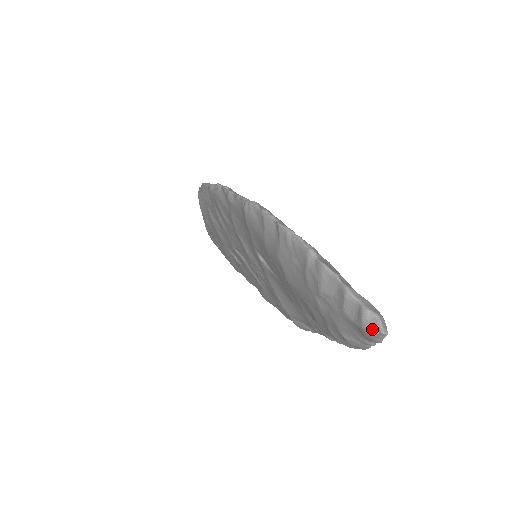
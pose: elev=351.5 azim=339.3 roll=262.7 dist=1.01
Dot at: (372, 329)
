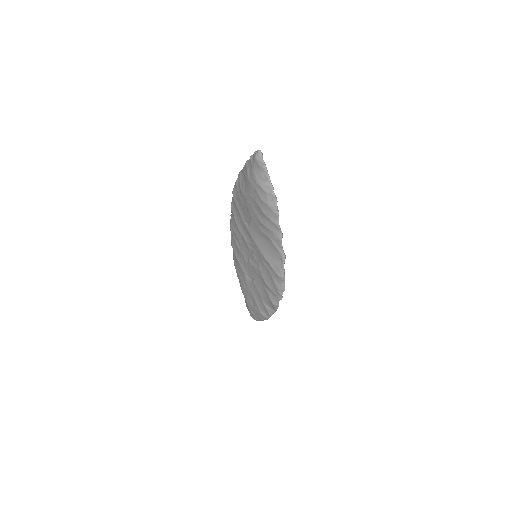
Dot at: (256, 153)
